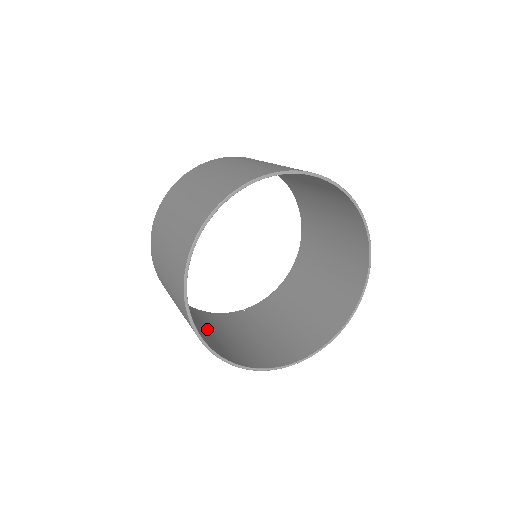
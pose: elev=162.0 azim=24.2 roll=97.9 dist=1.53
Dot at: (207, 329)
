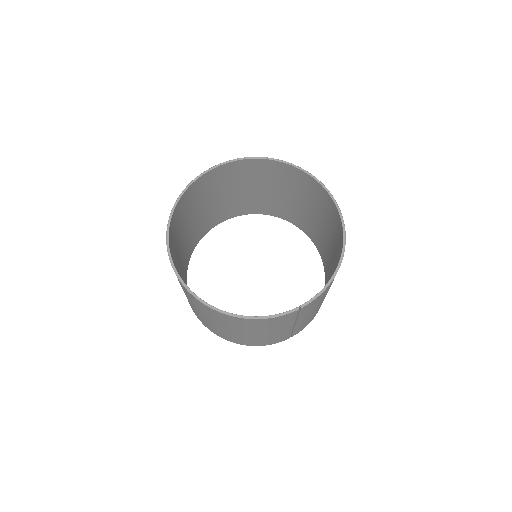
Dot at: occluded
